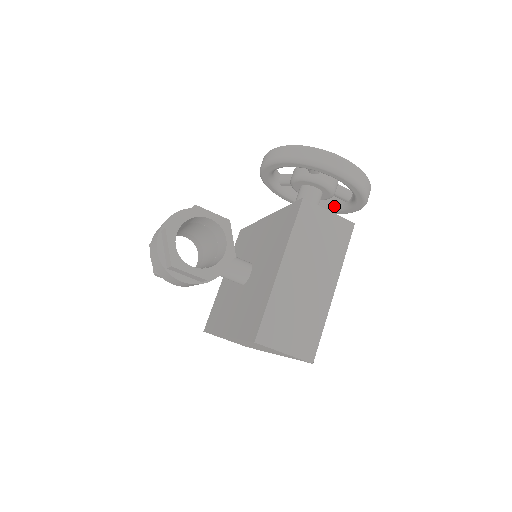
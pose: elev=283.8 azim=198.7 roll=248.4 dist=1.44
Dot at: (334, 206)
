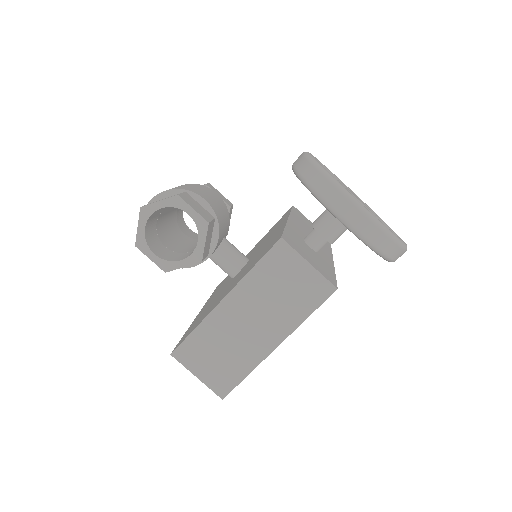
Dot at: occluded
